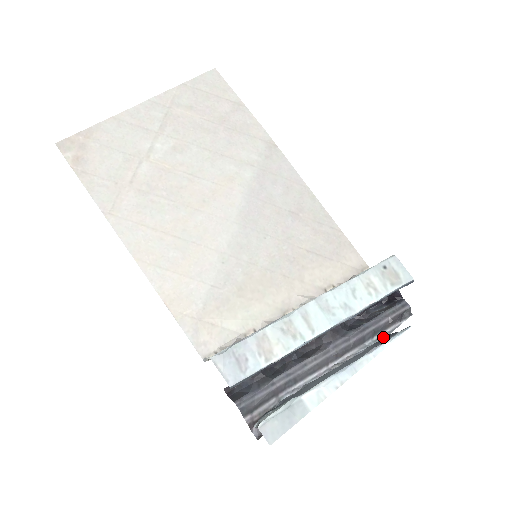
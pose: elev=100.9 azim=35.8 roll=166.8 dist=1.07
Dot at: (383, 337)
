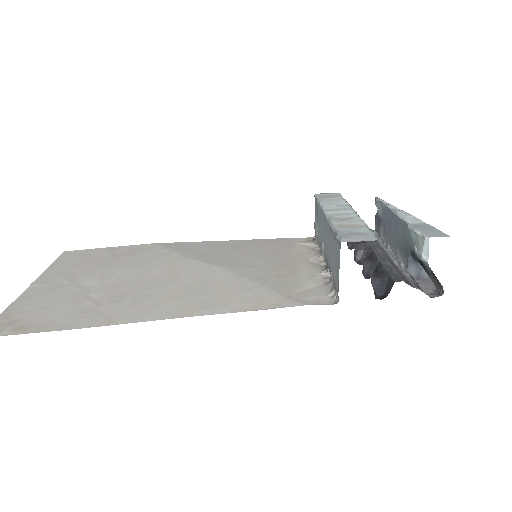
Dot at: (375, 233)
